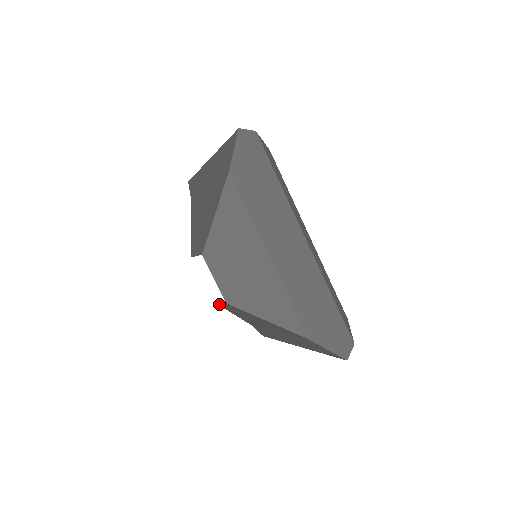
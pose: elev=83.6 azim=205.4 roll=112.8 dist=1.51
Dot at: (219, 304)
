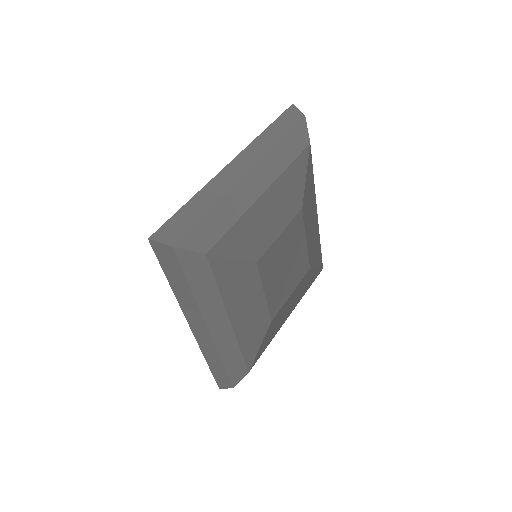
Dot at: occluded
